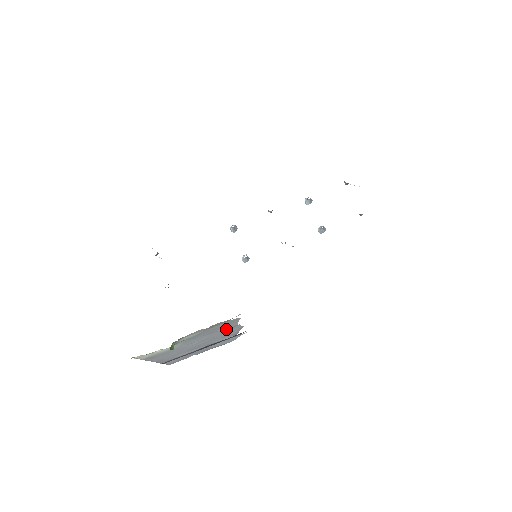
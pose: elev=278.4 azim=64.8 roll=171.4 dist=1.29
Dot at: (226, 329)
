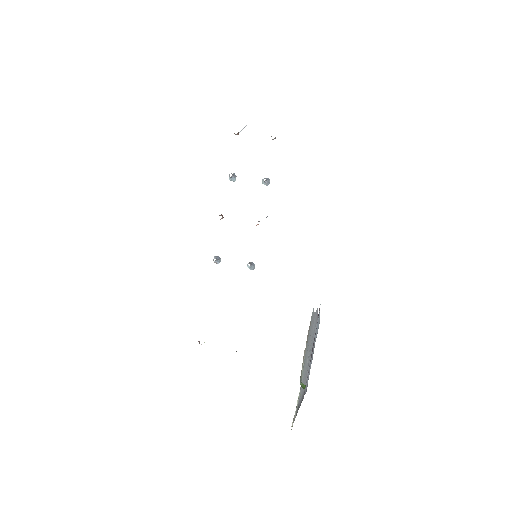
Dot at: (312, 326)
